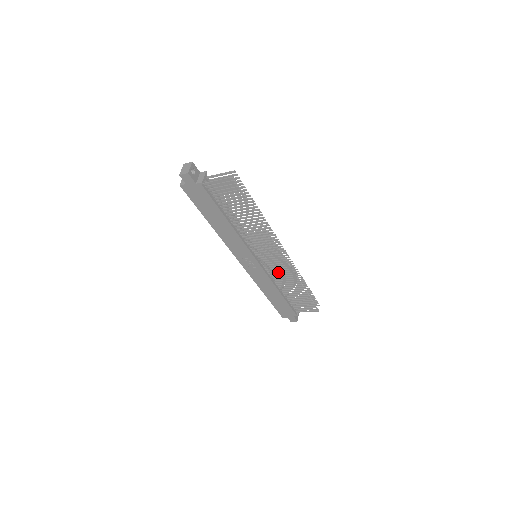
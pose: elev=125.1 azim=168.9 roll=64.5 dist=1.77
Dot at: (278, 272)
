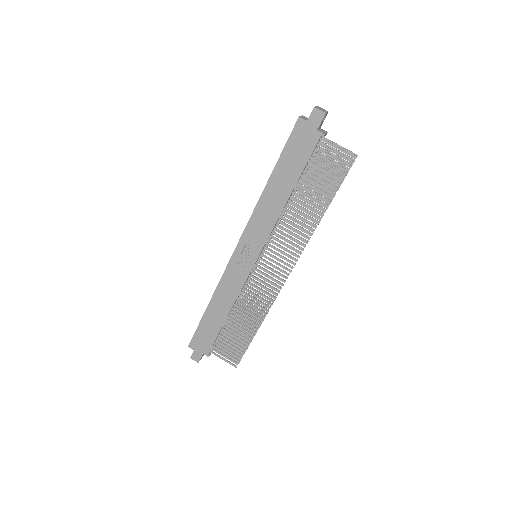
Dot at: occluded
